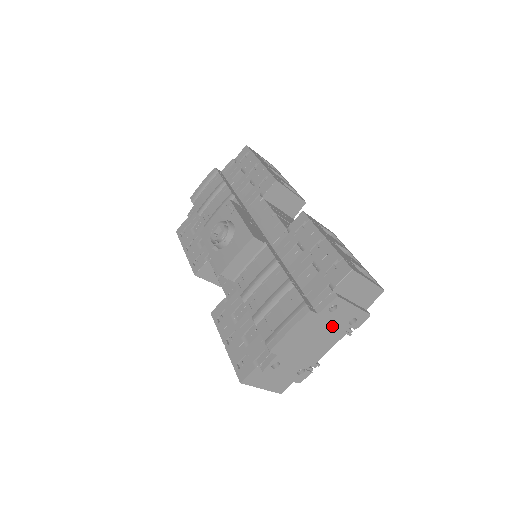
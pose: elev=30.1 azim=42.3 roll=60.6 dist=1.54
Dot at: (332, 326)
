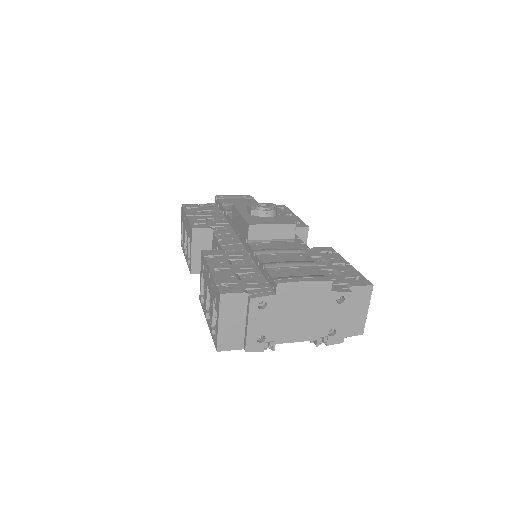
Dot at: (322, 318)
